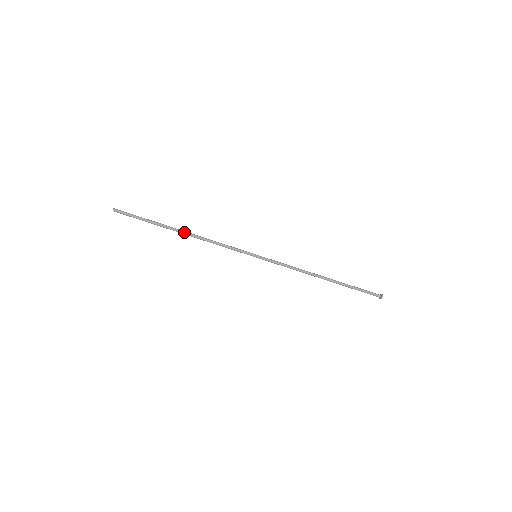
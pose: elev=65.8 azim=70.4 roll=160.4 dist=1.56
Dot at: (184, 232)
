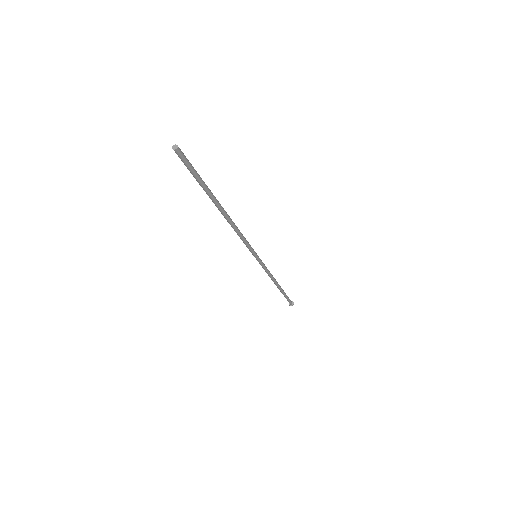
Dot at: (225, 214)
